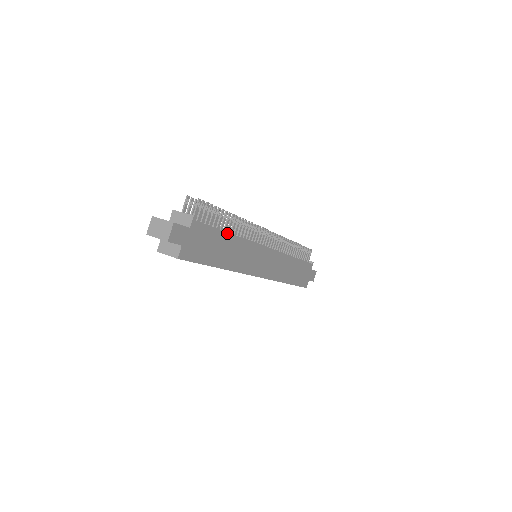
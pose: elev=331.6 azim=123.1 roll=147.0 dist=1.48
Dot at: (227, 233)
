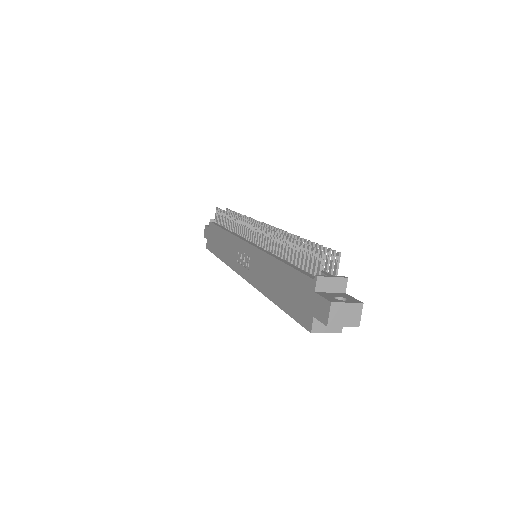
Dot at: occluded
